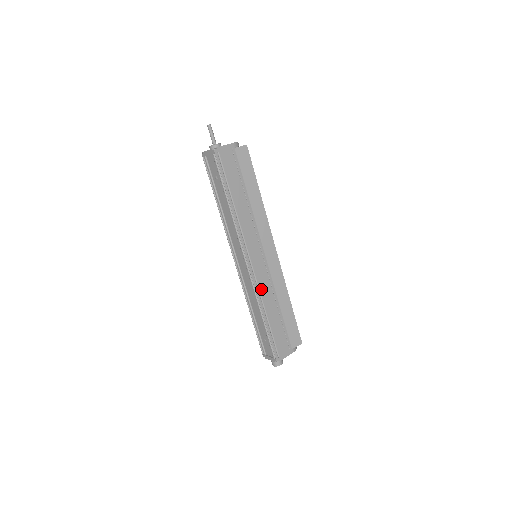
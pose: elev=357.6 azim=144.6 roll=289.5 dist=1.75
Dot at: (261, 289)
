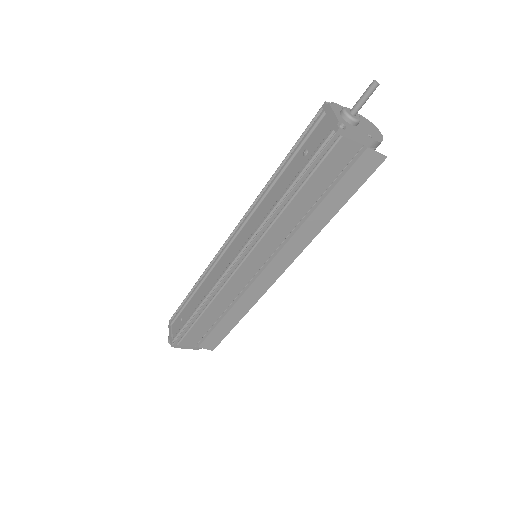
Dot at: (222, 292)
